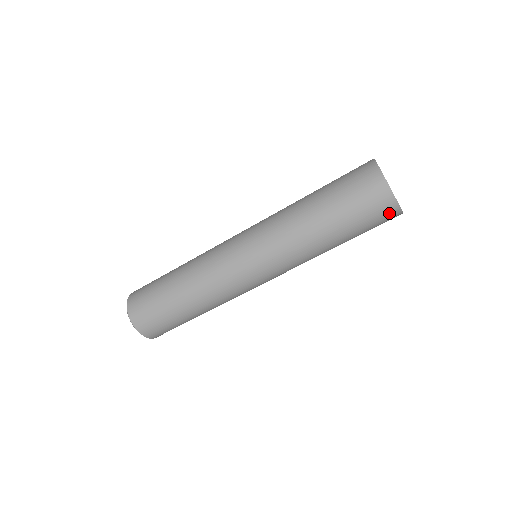
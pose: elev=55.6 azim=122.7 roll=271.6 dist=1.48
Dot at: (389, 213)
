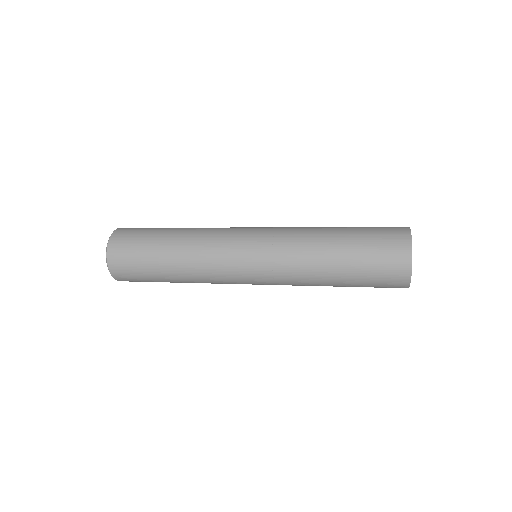
Dot at: (397, 287)
